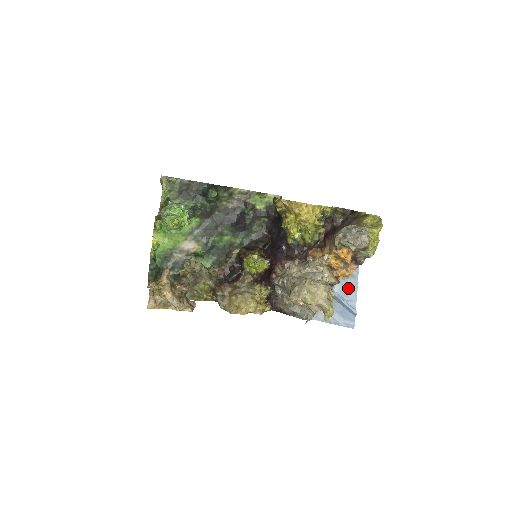
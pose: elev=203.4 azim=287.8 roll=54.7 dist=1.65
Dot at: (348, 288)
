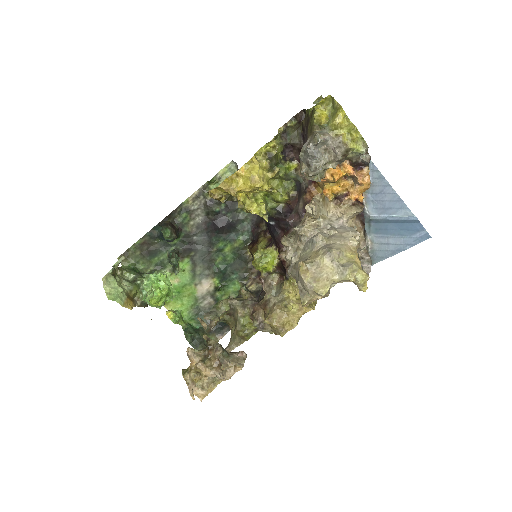
Dot at: (382, 198)
